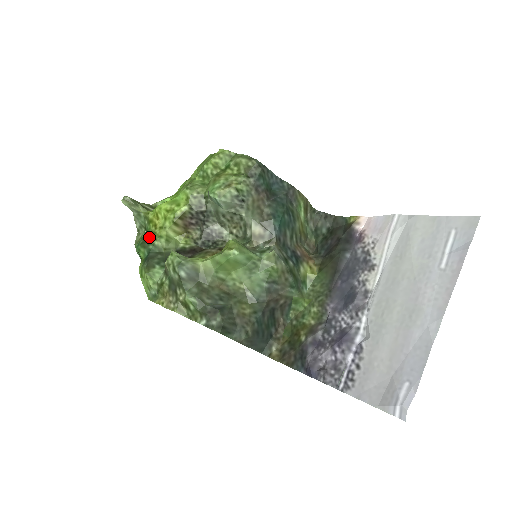
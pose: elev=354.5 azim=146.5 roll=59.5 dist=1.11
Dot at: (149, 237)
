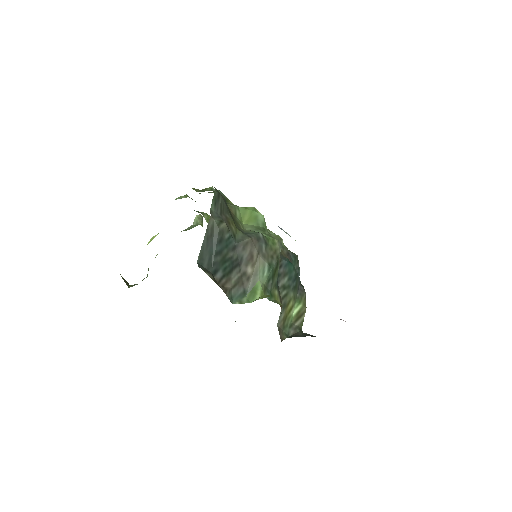
Dot at: occluded
